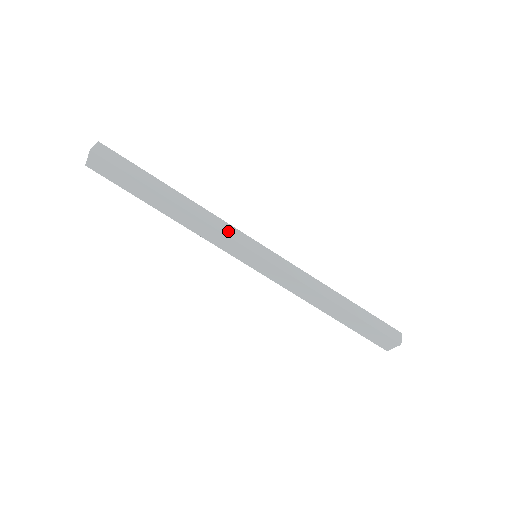
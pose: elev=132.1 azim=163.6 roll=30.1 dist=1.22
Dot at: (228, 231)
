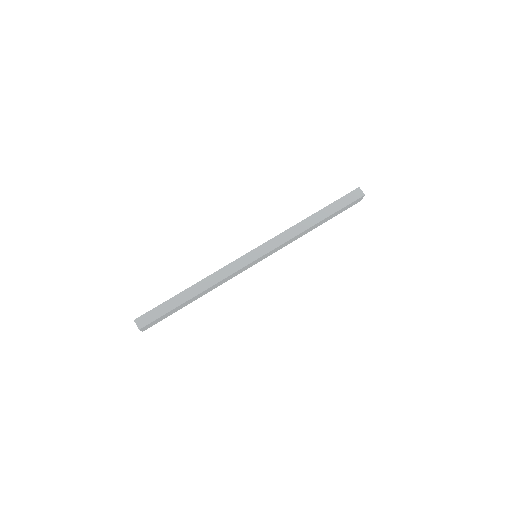
Dot at: (233, 269)
